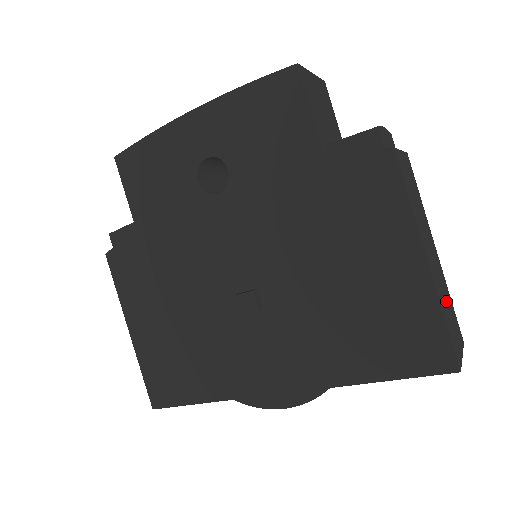
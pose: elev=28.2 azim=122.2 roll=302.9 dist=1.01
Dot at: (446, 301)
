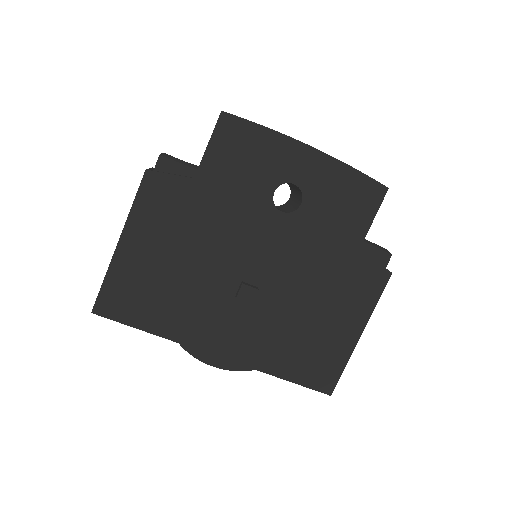
Dot at: occluded
